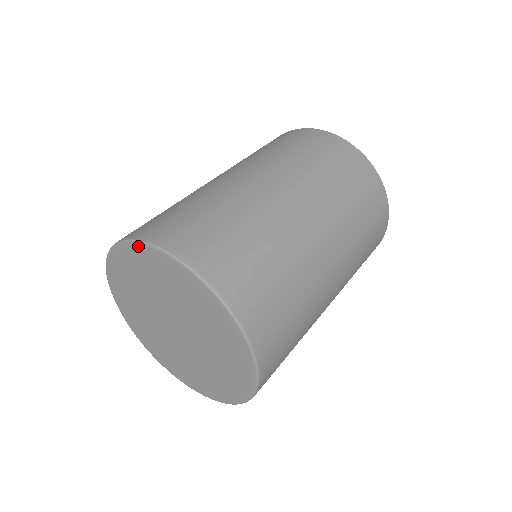
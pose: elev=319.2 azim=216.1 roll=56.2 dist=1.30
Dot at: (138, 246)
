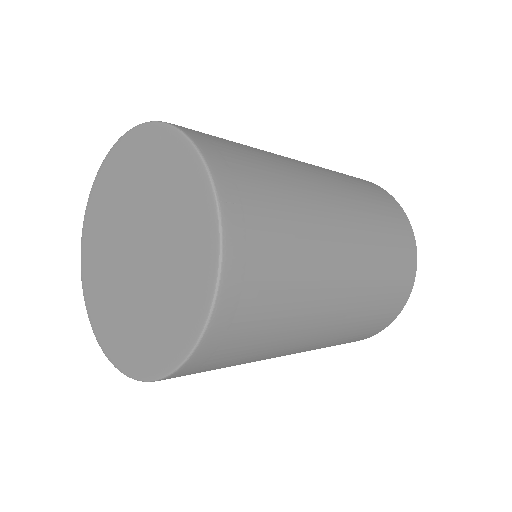
Dot at: (162, 129)
